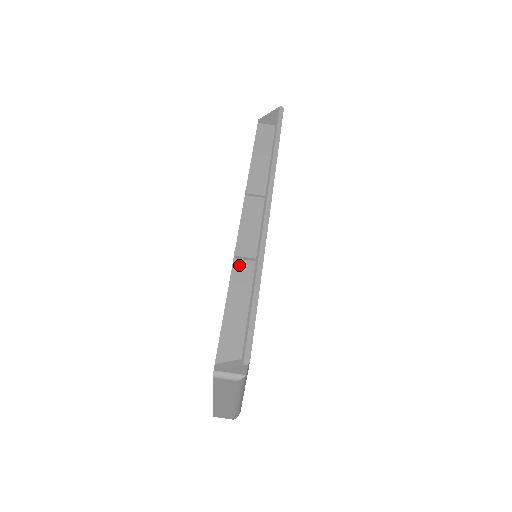
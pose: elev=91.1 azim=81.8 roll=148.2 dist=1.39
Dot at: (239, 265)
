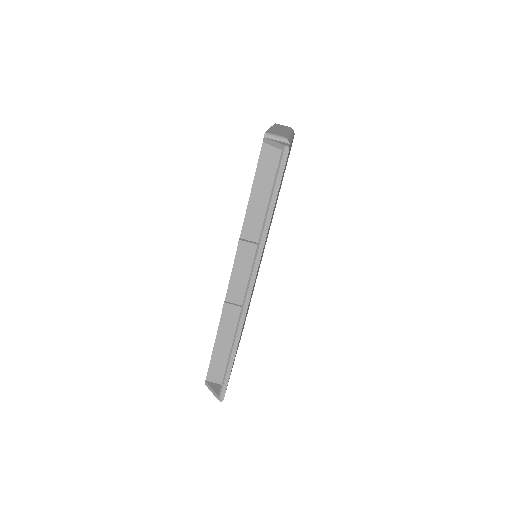
Dot at: (227, 314)
